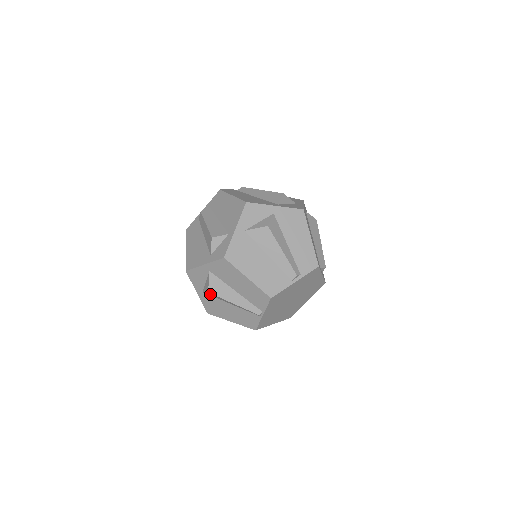
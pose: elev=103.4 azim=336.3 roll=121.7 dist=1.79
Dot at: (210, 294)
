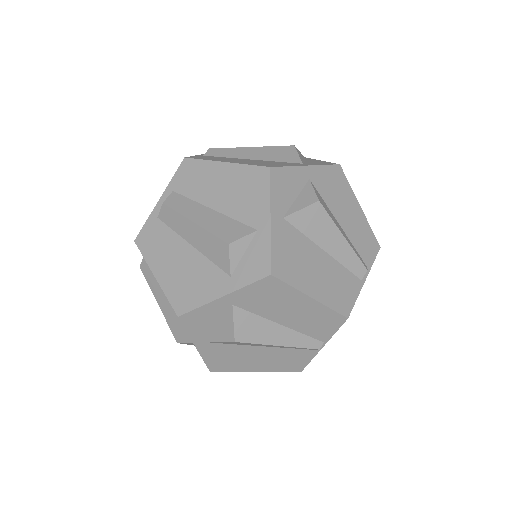
Dot at: (230, 343)
